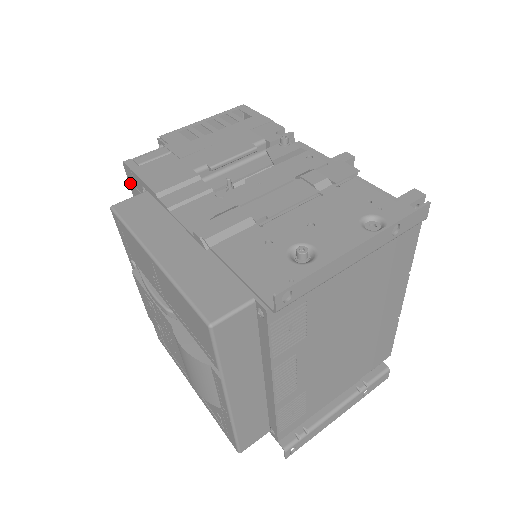
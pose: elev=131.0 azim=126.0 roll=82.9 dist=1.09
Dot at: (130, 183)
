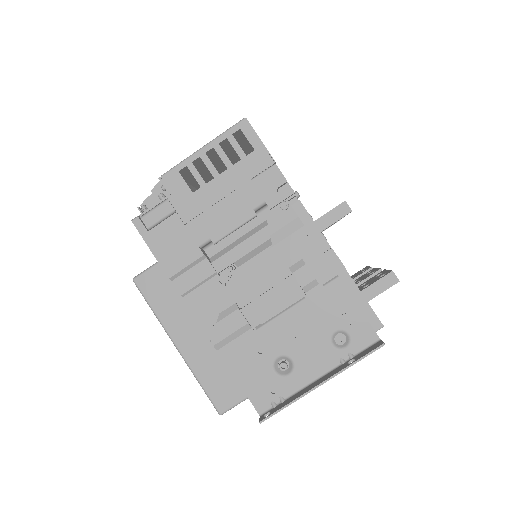
Dot at: occluded
